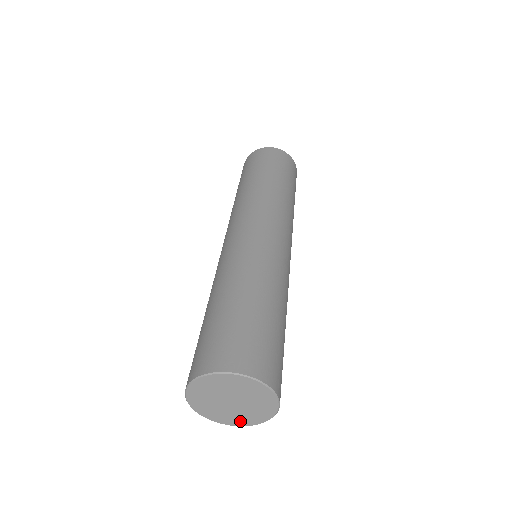
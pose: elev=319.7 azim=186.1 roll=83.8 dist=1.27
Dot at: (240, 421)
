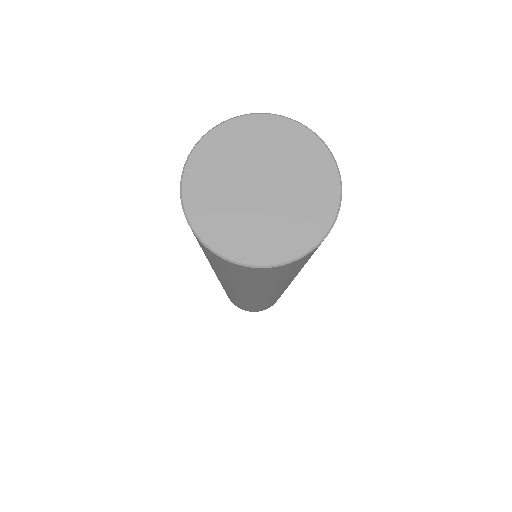
Dot at: (276, 247)
